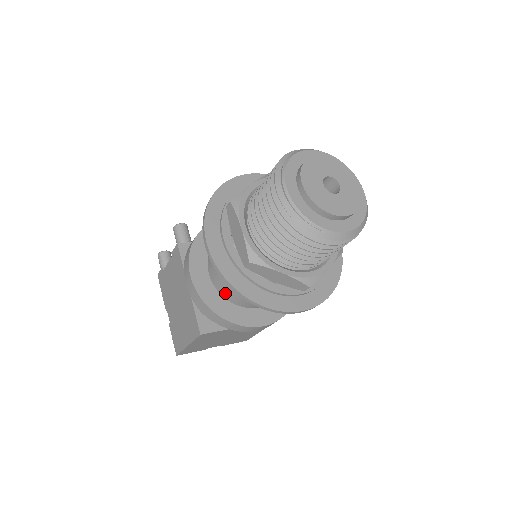
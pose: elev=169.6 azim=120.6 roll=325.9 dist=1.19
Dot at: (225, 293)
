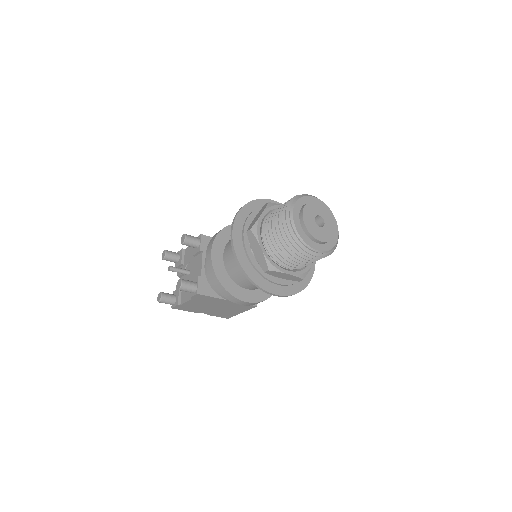
Dot at: occluded
